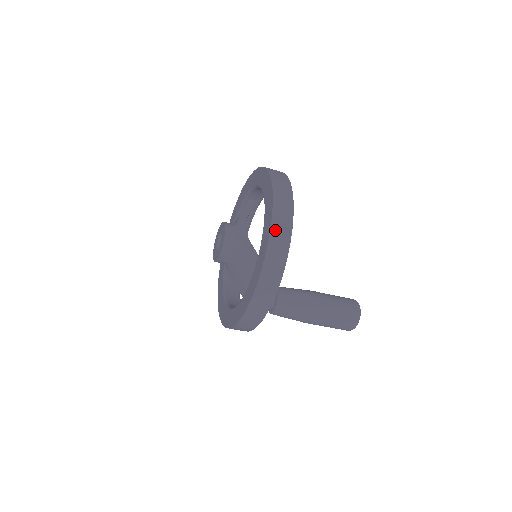
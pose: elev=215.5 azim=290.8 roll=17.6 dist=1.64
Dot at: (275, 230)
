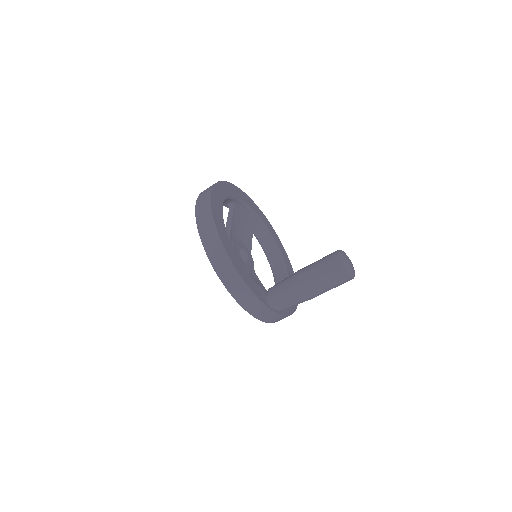
Dot at: (219, 270)
